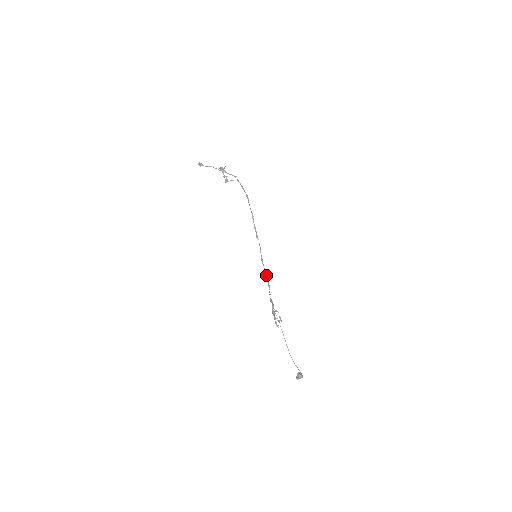
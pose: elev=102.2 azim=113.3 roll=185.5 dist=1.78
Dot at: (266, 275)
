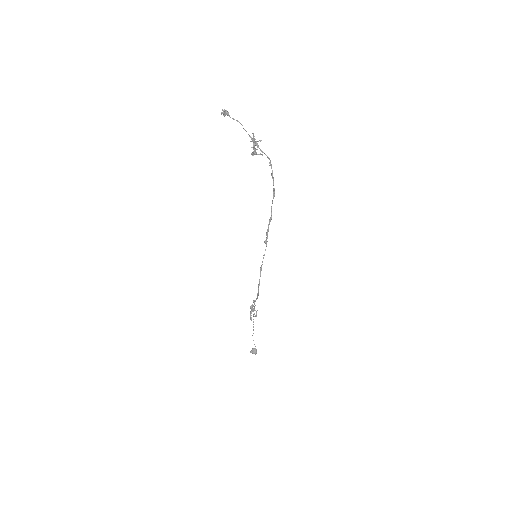
Dot at: (259, 285)
